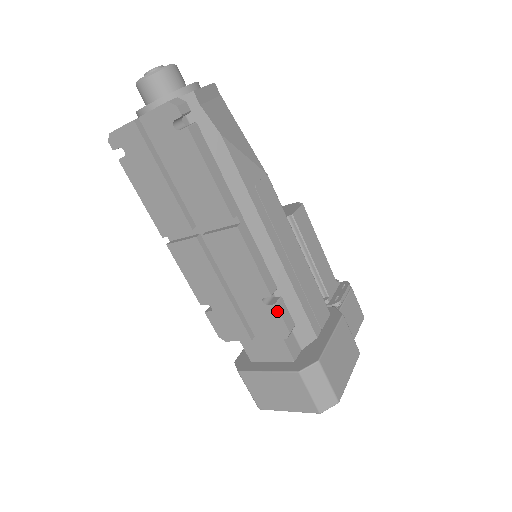
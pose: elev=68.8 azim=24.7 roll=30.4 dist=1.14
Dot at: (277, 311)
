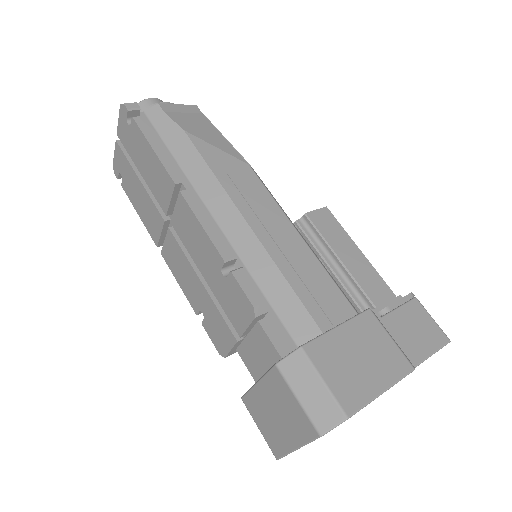
Dot at: (235, 280)
